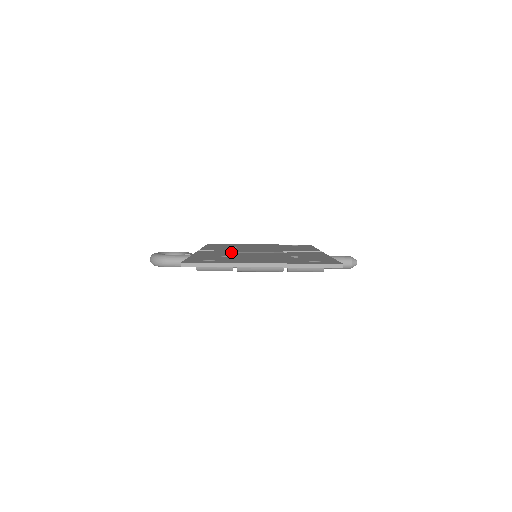
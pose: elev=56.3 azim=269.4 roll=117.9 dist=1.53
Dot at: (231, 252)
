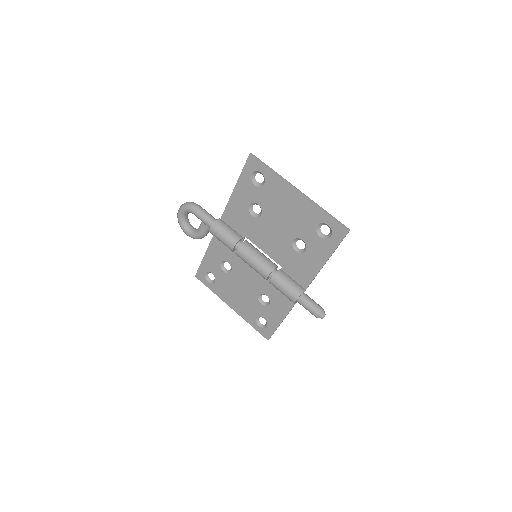
Dot at: (246, 234)
